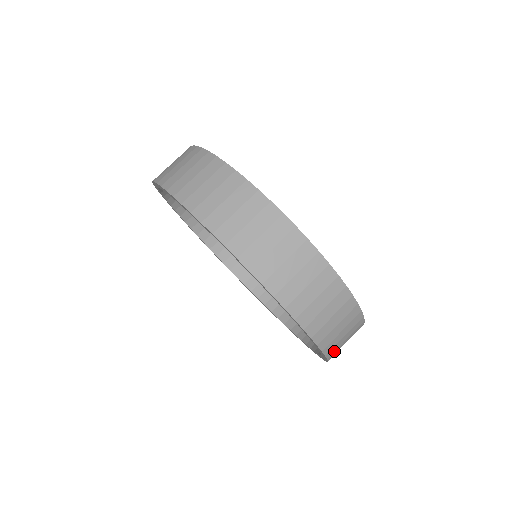
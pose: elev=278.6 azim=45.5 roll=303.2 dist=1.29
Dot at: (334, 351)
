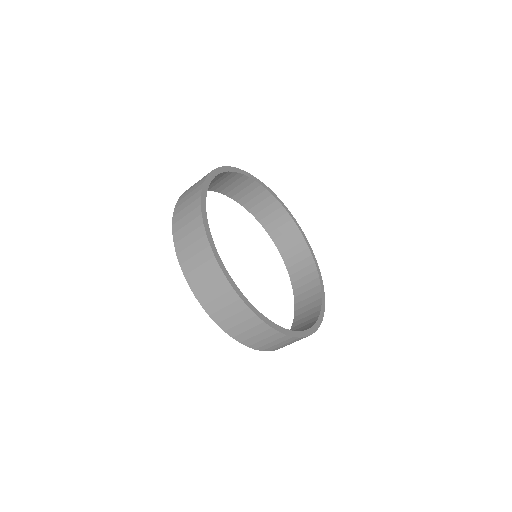
Dot at: occluded
